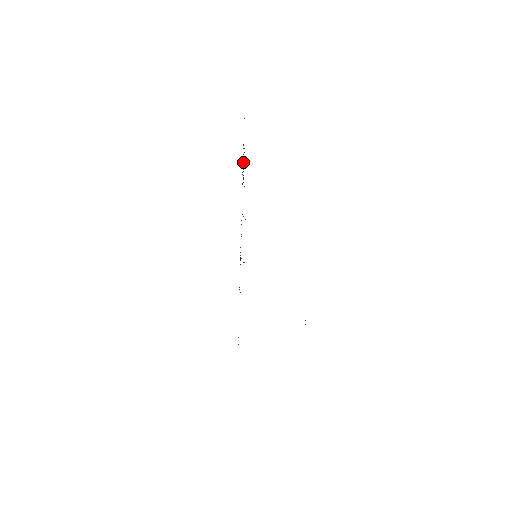
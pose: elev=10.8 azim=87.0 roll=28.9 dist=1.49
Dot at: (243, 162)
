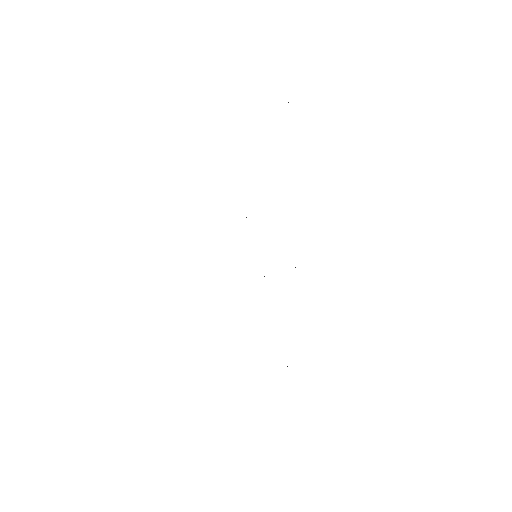
Dot at: occluded
